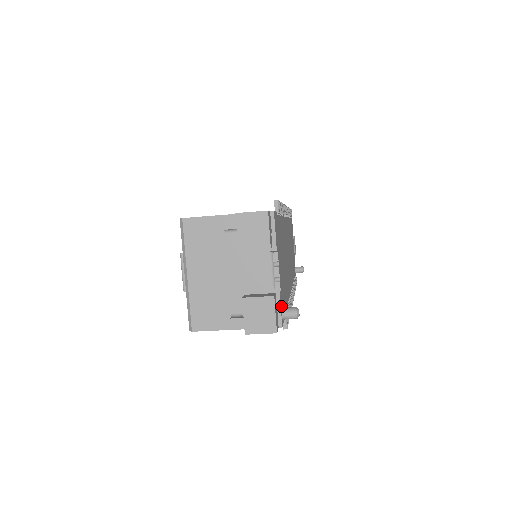
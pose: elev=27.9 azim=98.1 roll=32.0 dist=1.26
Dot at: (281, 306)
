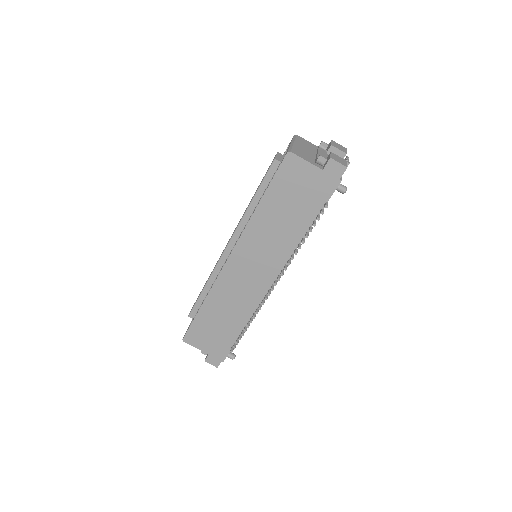
Dot at: occluded
